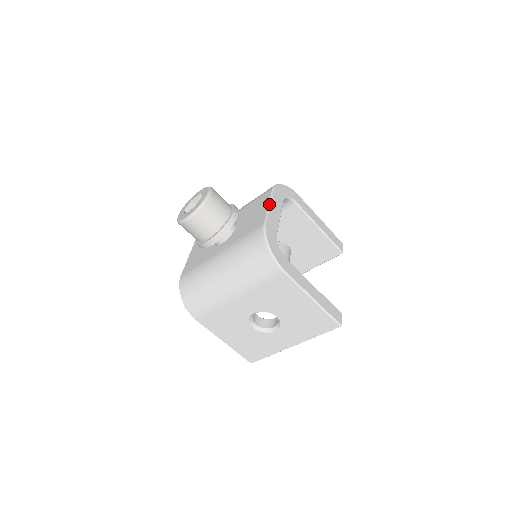
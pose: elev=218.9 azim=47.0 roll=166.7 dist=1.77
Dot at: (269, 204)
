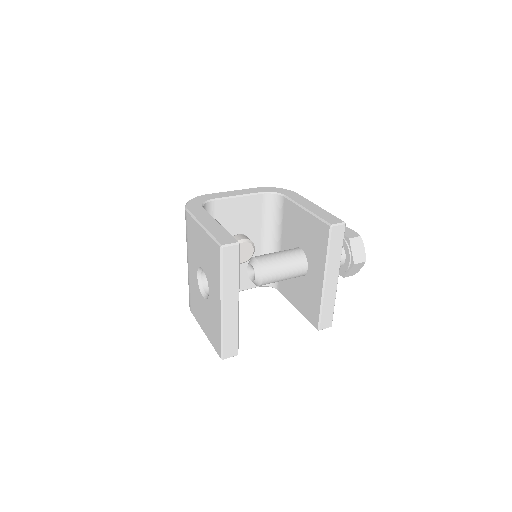
Dot at: (234, 191)
